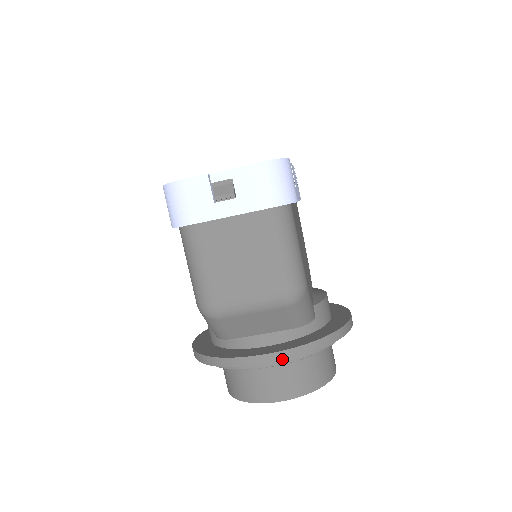
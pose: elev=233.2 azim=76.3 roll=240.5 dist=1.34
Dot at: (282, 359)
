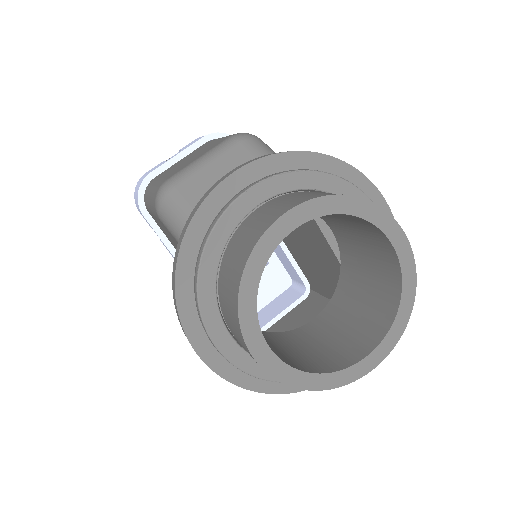
Dot at: (252, 161)
